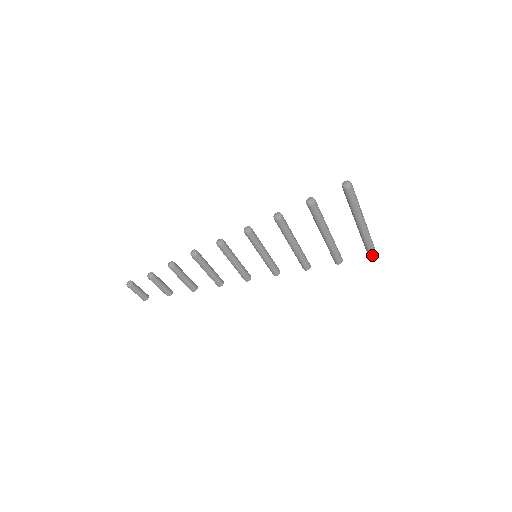
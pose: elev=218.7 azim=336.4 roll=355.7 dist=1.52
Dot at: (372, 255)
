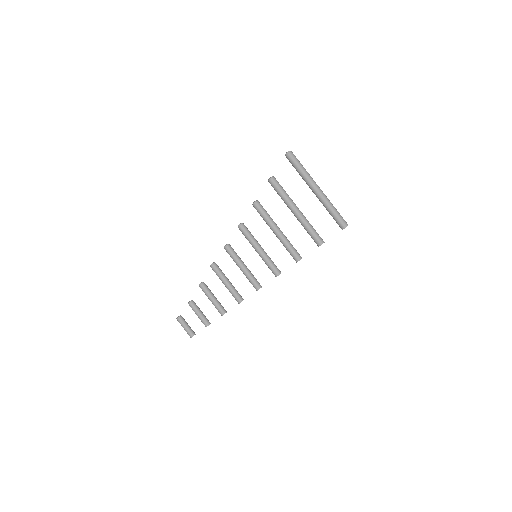
Dot at: (342, 225)
